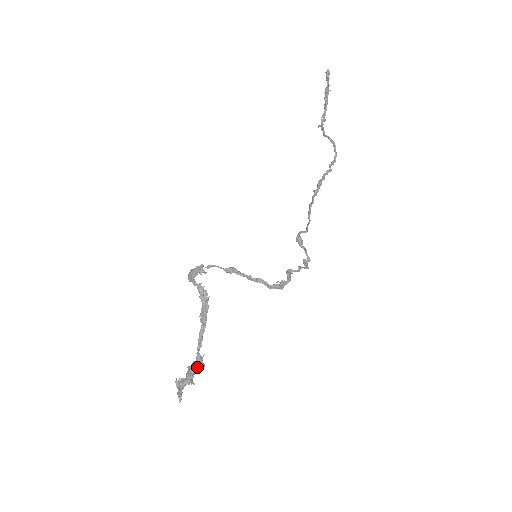
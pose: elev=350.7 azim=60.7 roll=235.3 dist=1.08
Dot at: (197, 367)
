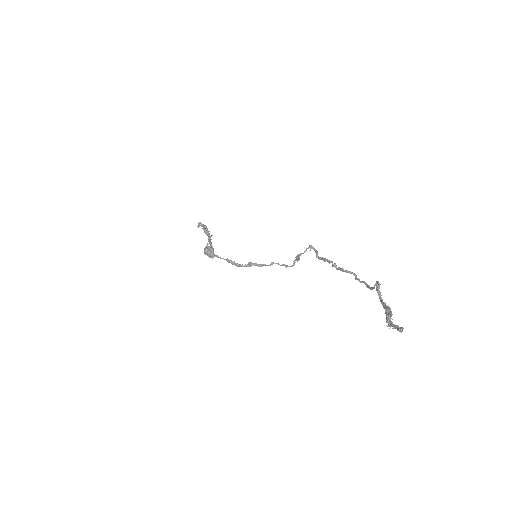
Dot at: occluded
